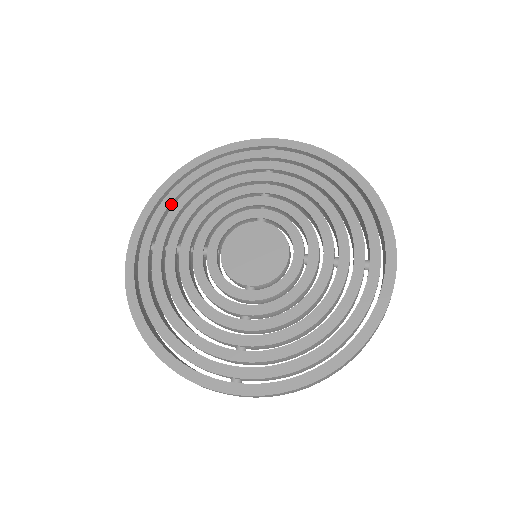
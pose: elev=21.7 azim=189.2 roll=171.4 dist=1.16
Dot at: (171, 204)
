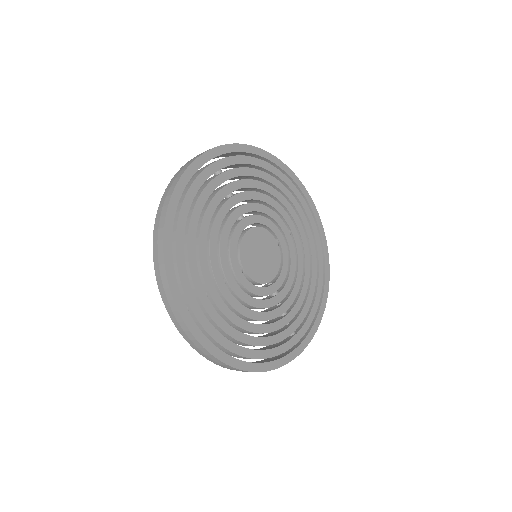
Dot at: (250, 164)
